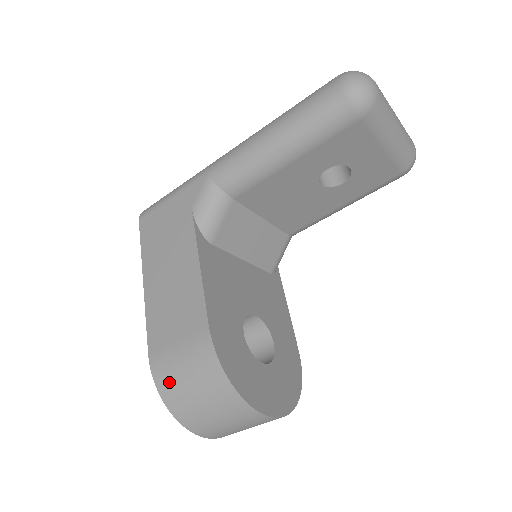
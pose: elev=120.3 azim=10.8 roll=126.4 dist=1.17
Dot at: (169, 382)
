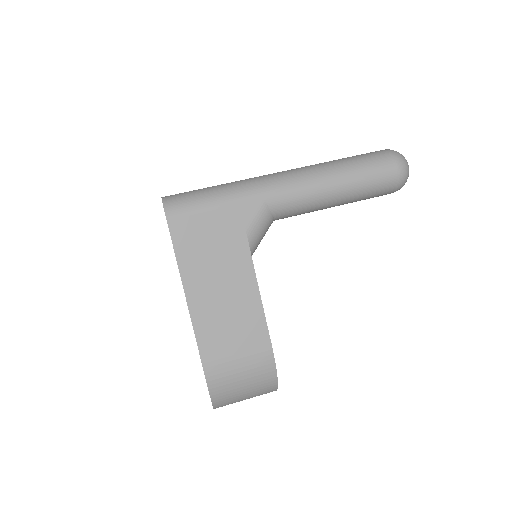
Dot at: (224, 386)
